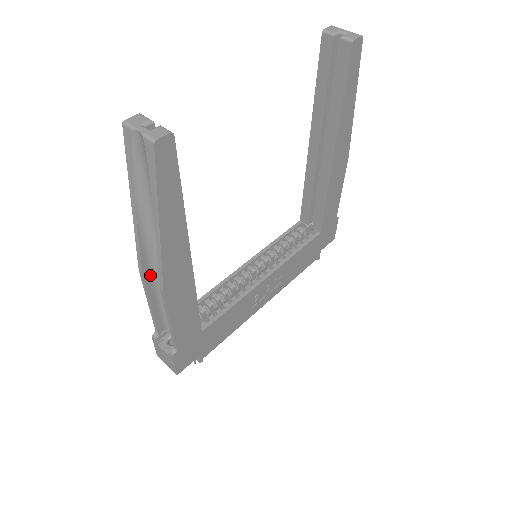
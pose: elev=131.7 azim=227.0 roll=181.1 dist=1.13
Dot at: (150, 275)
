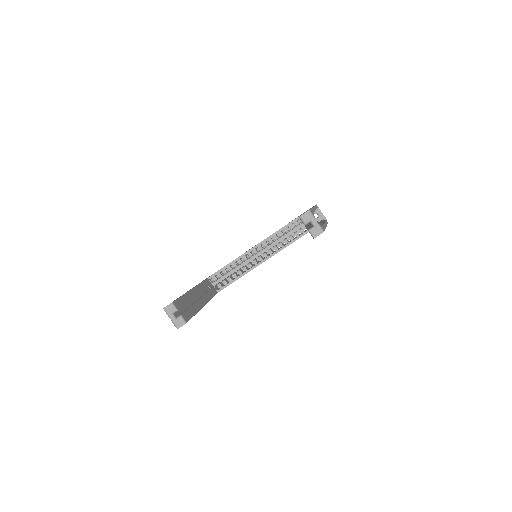
Dot at: occluded
